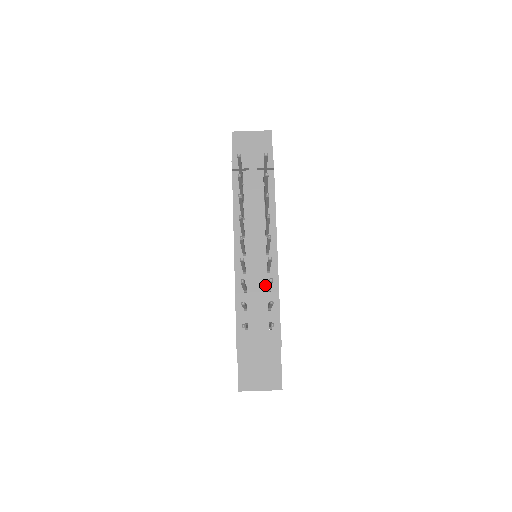
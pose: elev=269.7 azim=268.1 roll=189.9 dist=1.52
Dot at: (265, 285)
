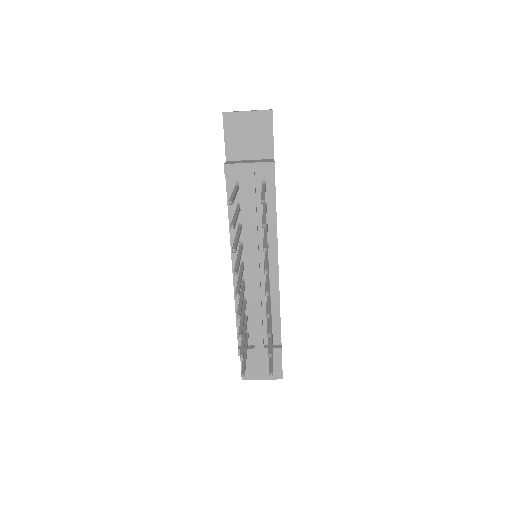
Dot at: (265, 297)
